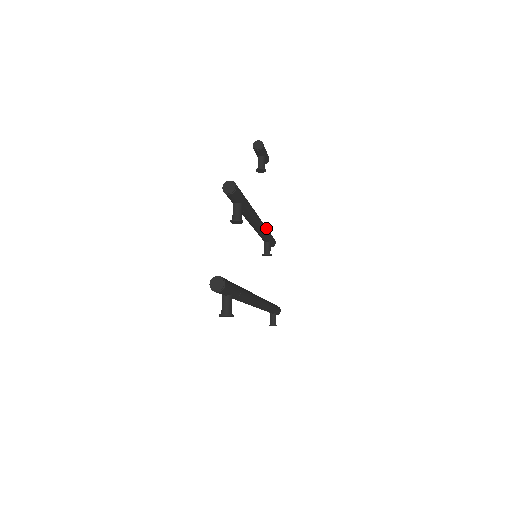
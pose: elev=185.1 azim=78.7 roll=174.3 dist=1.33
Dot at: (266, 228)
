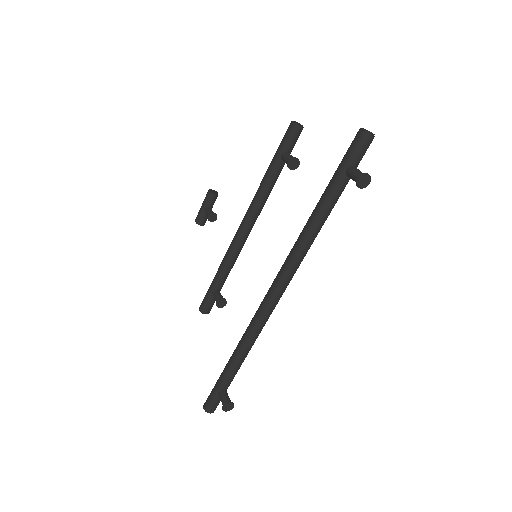
Dot at: occluded
